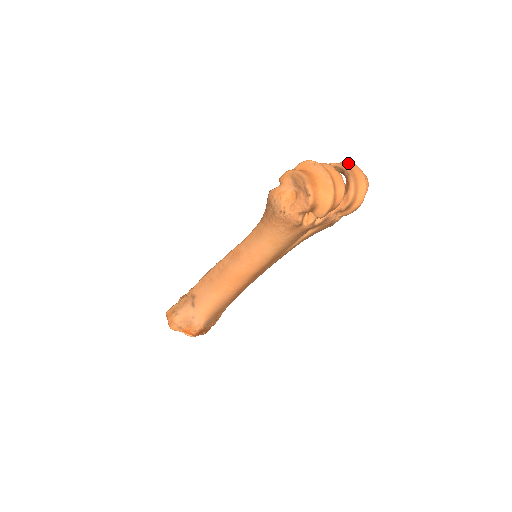
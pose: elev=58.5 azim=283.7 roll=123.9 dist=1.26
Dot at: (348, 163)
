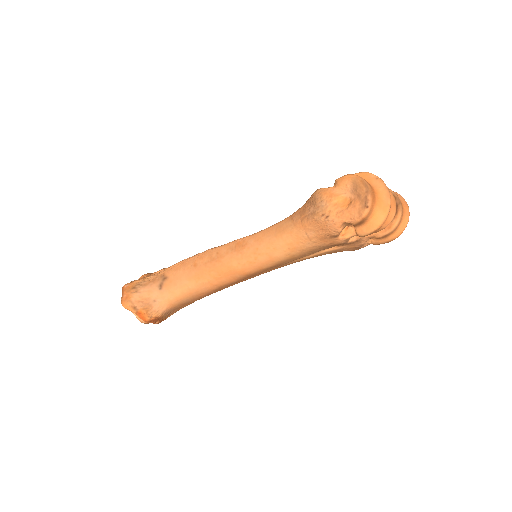
Dot at: (396, 193)
